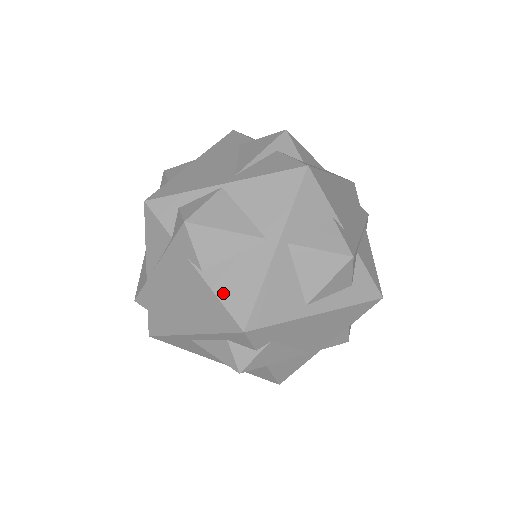
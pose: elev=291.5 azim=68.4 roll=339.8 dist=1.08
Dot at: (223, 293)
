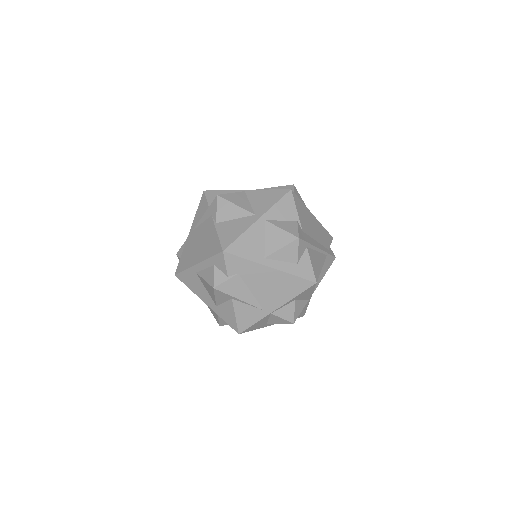
Dot at: (221, 233)
